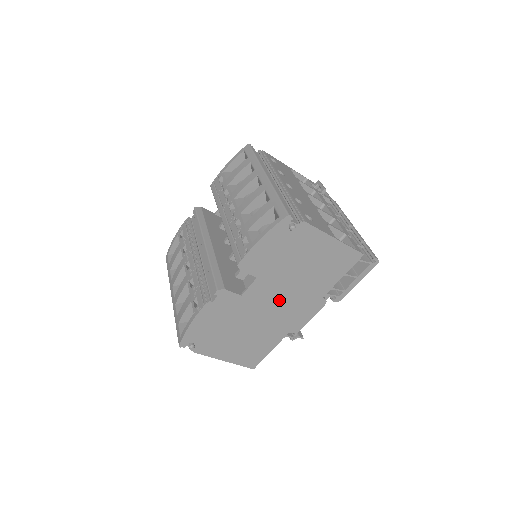
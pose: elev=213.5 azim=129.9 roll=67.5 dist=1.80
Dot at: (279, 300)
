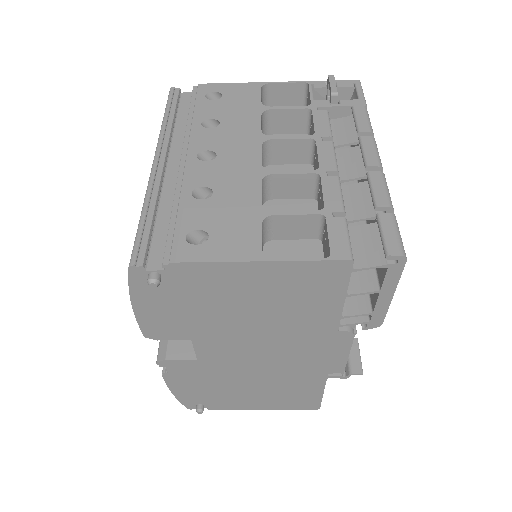
Dot at: (262, 350)
